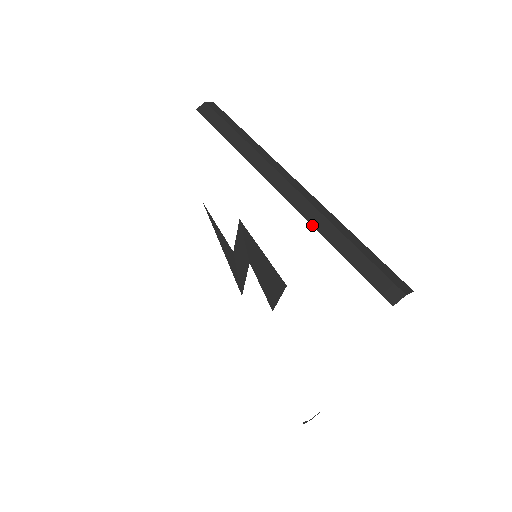
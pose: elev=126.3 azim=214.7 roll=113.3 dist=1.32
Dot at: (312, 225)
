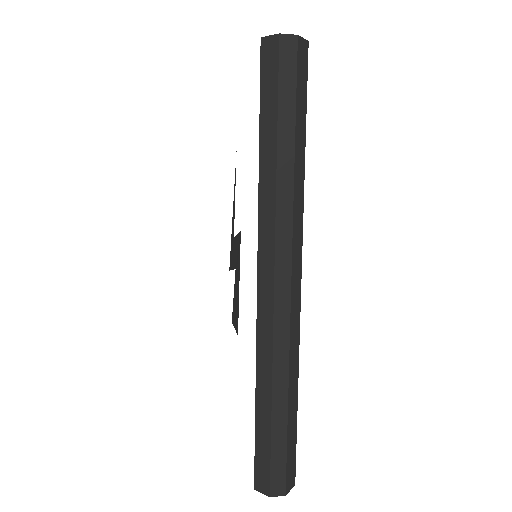
Dot at: (256, 357)
